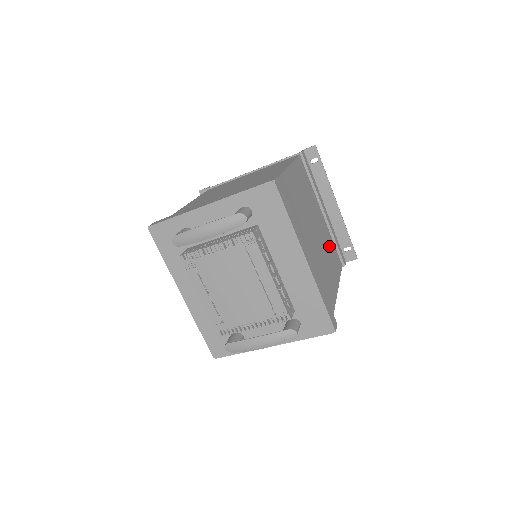
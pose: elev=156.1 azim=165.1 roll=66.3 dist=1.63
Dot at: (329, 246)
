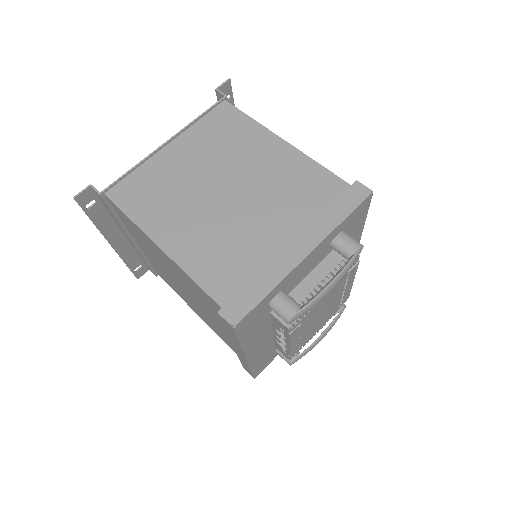
Dot at: occluded
